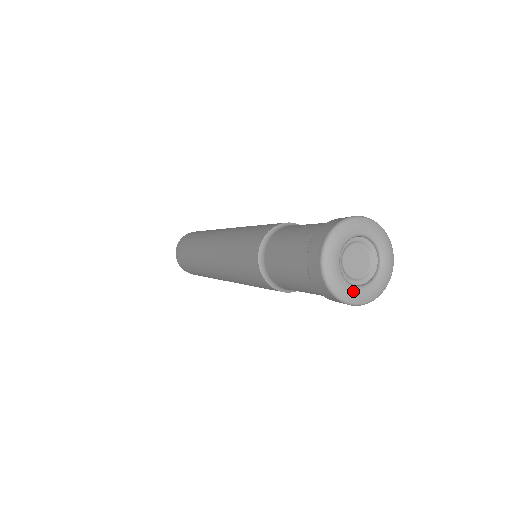
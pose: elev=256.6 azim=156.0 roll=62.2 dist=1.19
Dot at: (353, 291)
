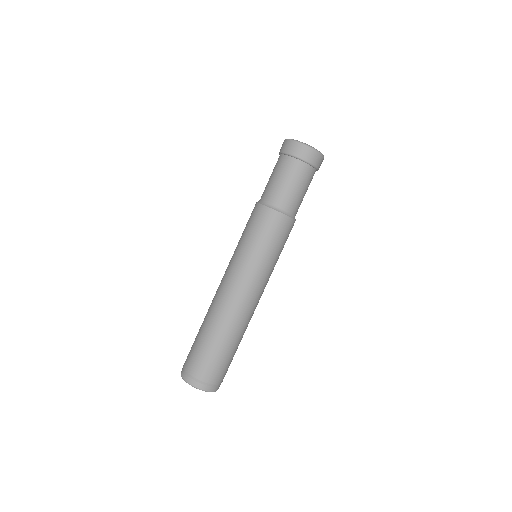
Dot at: occluded
